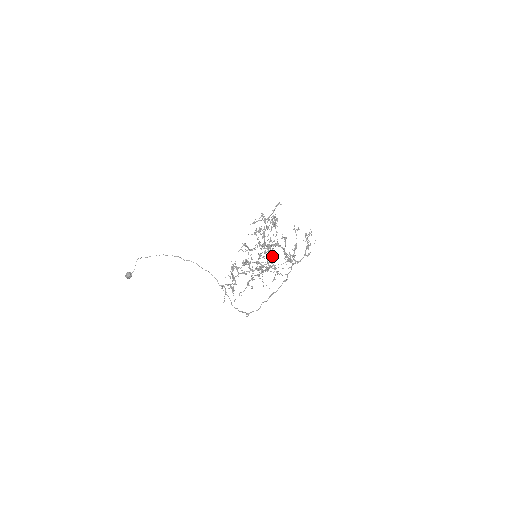
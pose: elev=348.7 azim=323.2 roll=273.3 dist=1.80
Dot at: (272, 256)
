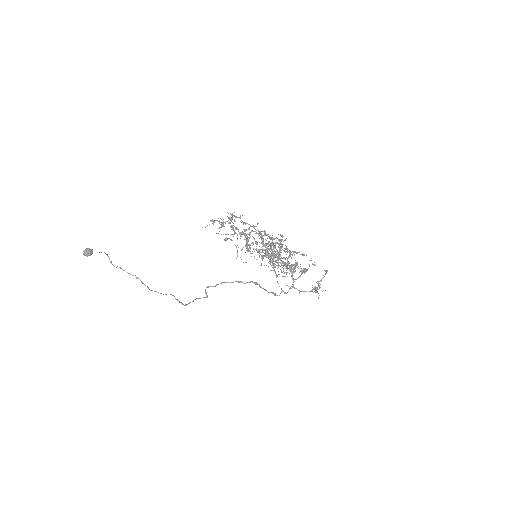
Dot at: occluded
